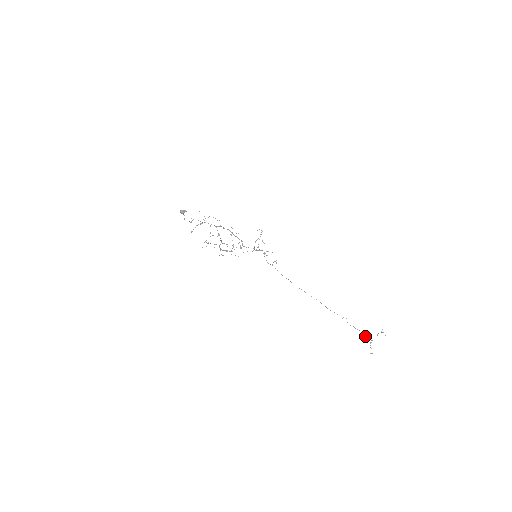
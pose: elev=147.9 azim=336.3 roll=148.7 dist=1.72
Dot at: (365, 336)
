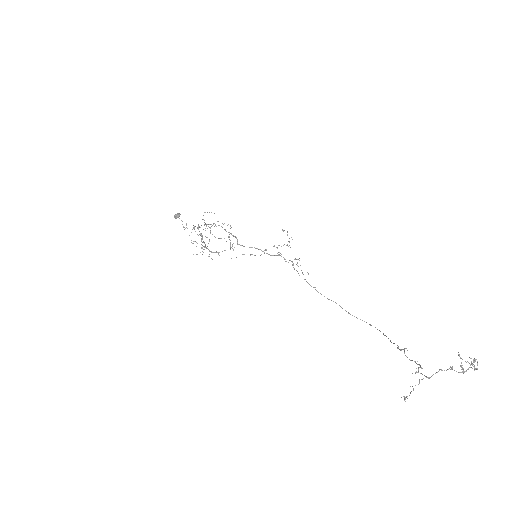
Dot at: occluded
